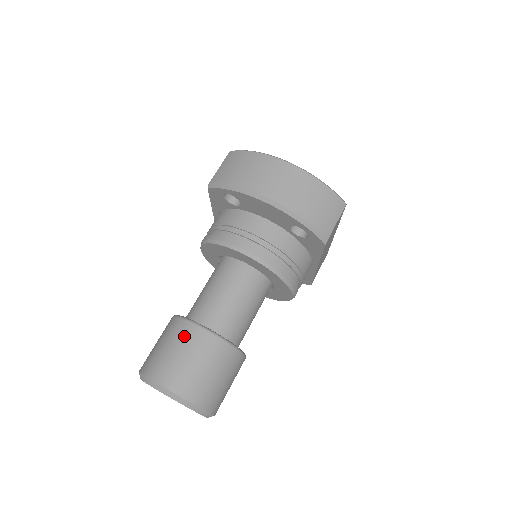
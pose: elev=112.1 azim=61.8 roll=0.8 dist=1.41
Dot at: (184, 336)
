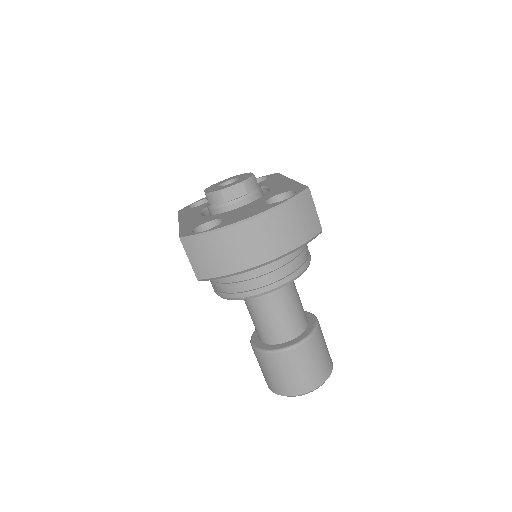
Dot at: (285, 362)
